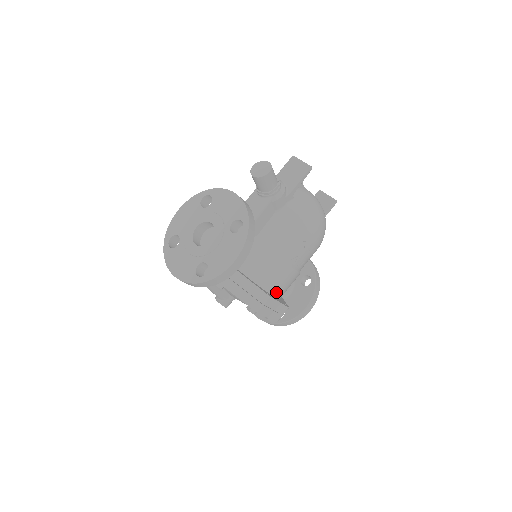
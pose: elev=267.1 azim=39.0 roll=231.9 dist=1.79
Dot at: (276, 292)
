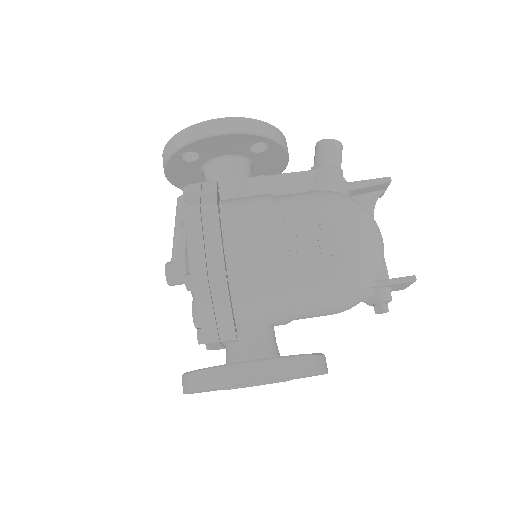
Dot at: (232, 243)
